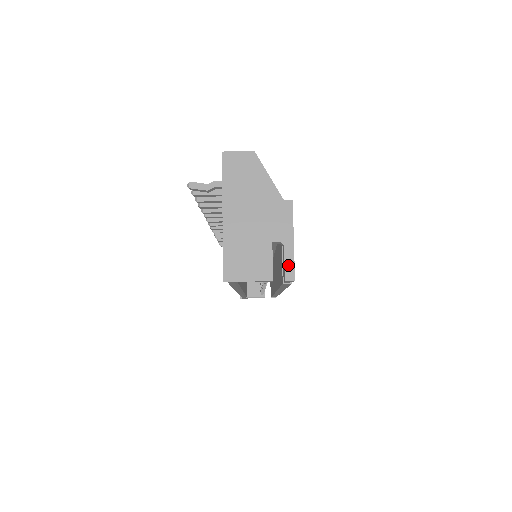
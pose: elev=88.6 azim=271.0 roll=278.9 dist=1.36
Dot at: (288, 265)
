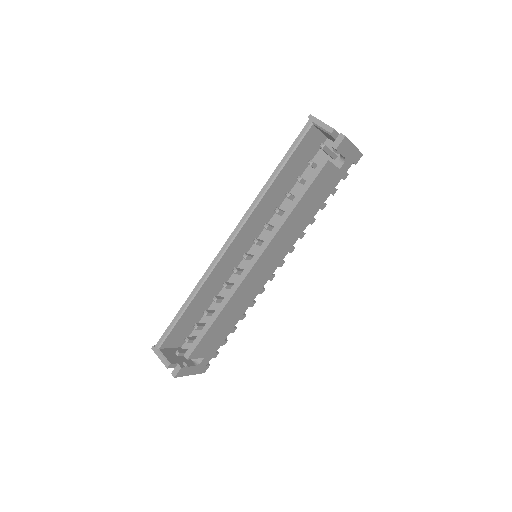
Dot at: occluded
